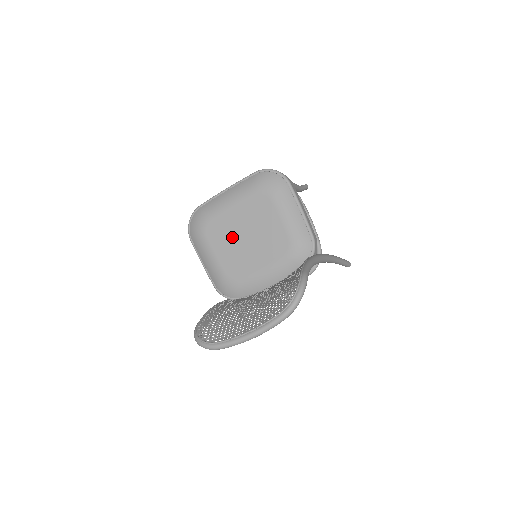
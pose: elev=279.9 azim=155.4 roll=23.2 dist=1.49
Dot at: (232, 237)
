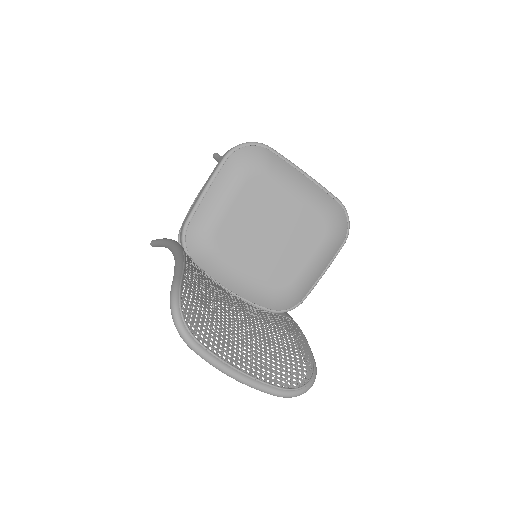
Dot at: (263, 216)
